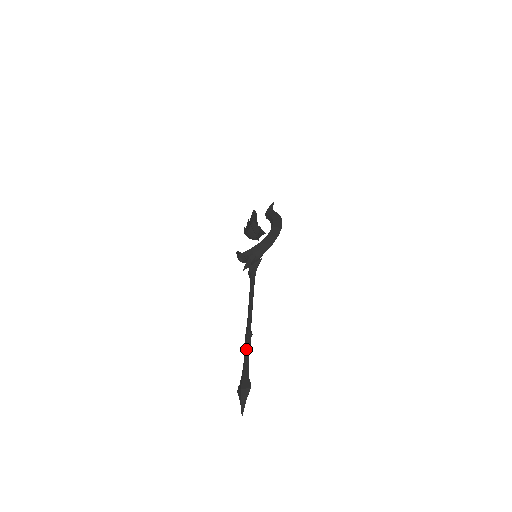
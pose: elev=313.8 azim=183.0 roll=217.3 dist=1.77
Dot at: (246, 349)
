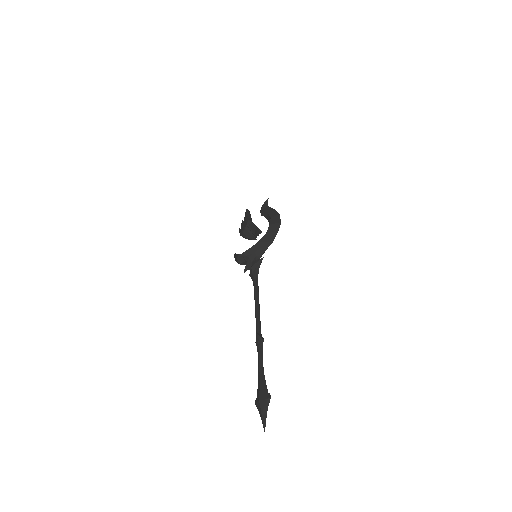
Dot at: (259, 356)
